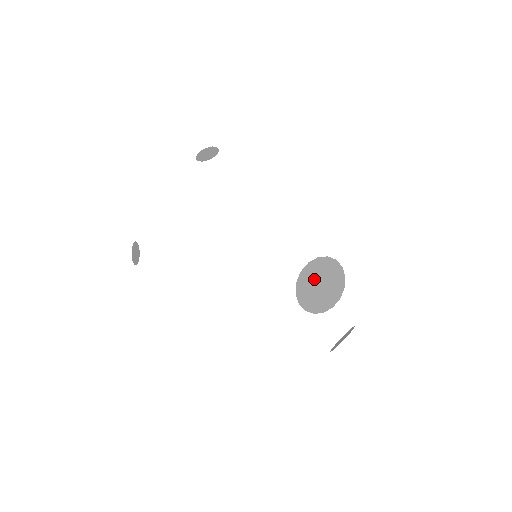
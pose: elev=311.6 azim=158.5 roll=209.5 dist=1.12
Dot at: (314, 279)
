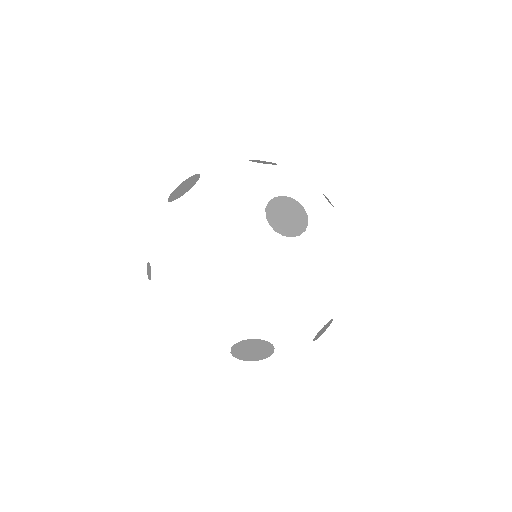
Dot at: (244, 351)
